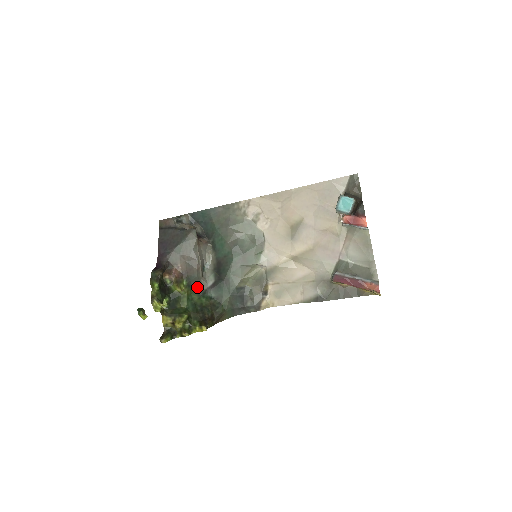
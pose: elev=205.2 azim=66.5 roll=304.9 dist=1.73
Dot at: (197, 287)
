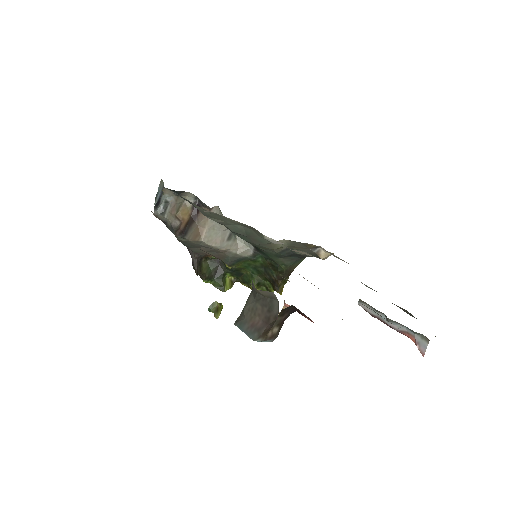
Dot at: (242, 259)
